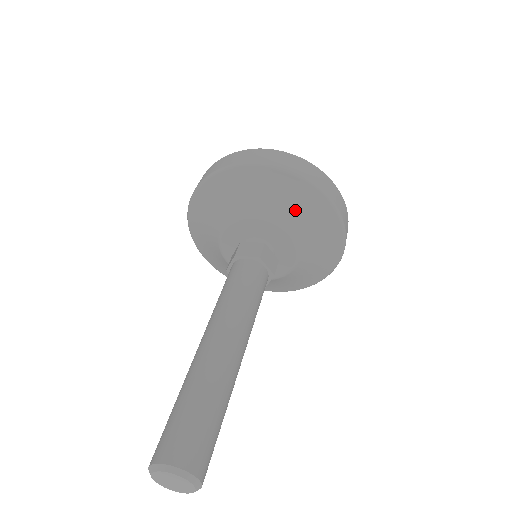
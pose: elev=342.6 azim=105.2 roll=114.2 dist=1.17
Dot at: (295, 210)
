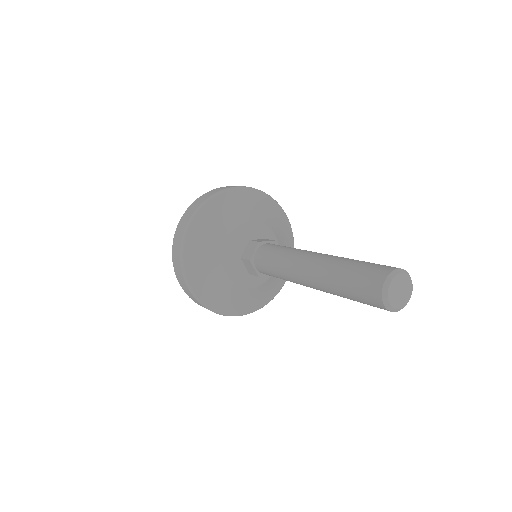
Dot at: (273, 218)
